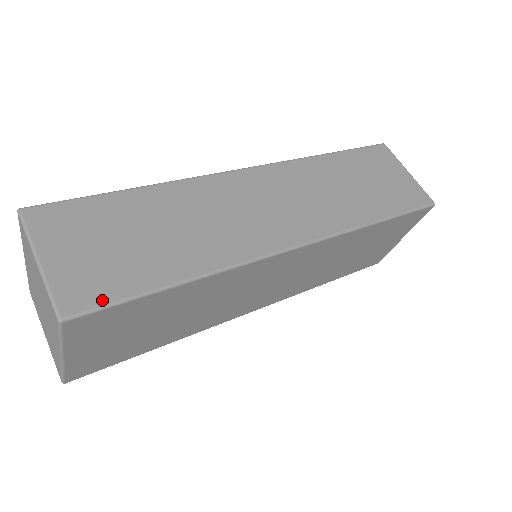
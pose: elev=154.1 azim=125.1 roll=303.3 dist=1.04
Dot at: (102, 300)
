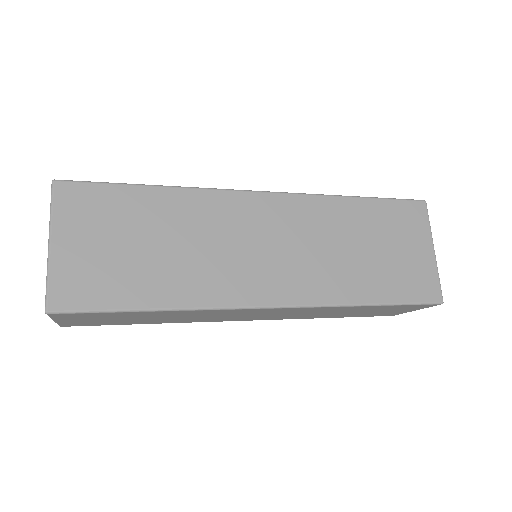
Dot at: (88, 183)
